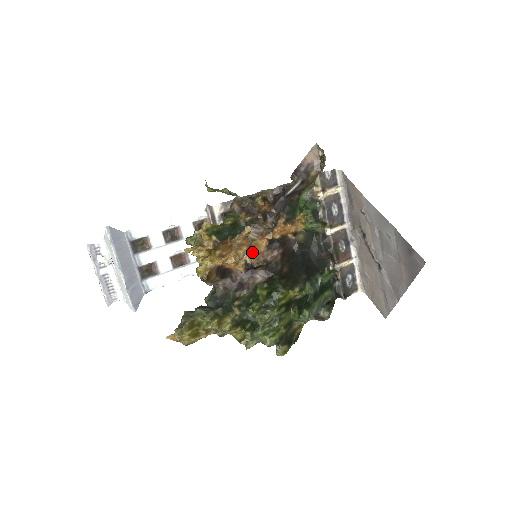
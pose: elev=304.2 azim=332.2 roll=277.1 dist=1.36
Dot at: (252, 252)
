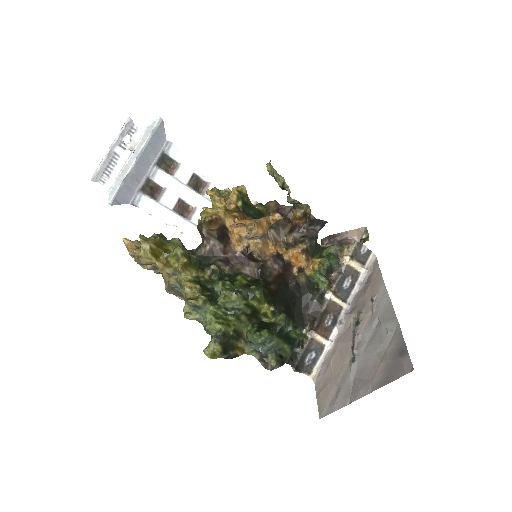
Dot at: (261, 243)
